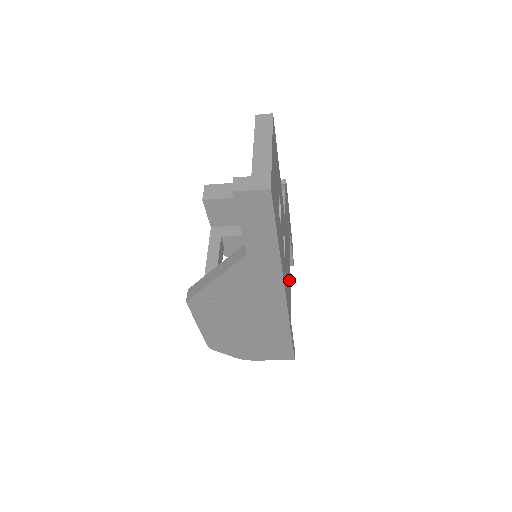
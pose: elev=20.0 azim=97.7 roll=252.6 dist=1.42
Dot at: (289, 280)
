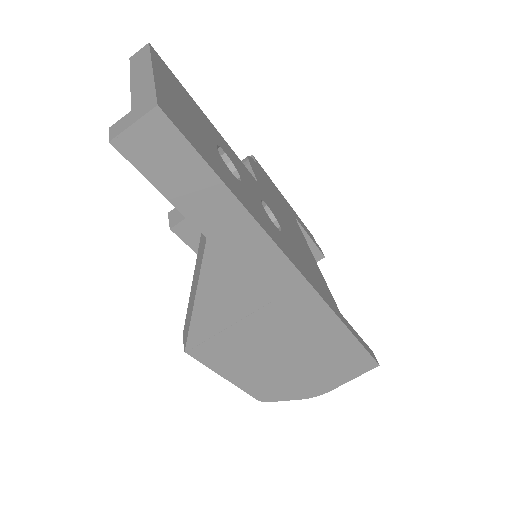
Dot at: (313, 265)
